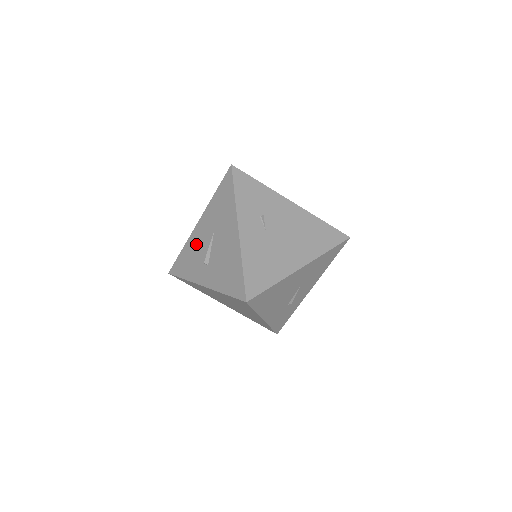
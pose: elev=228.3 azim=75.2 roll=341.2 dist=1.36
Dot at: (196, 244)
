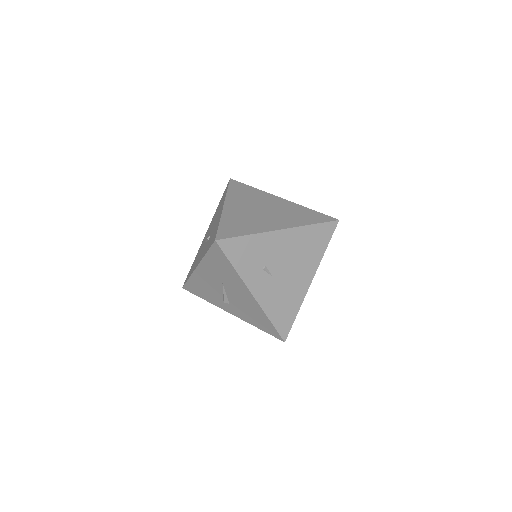
Dot at: (205, 283)
